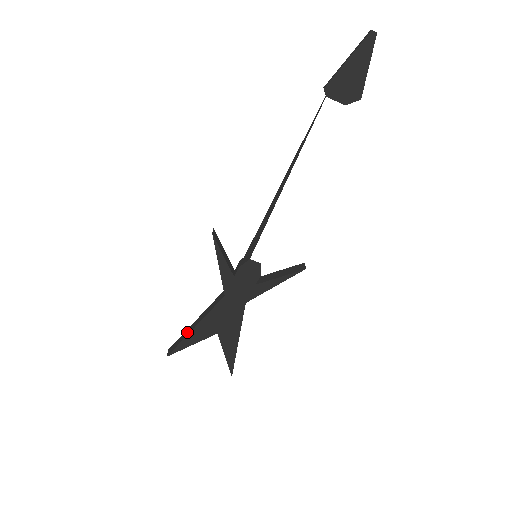
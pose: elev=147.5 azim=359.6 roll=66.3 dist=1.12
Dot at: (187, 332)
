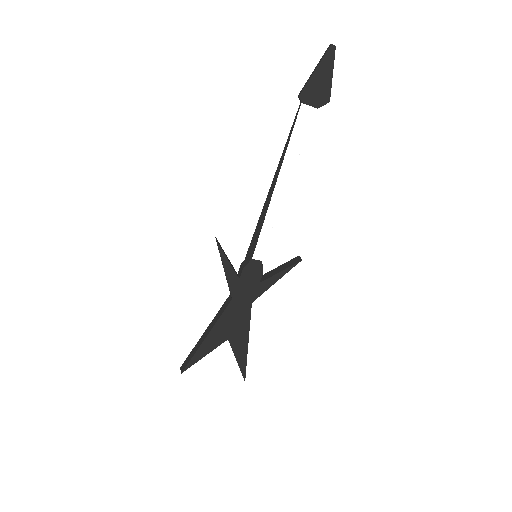
Dot at: (198, 344)
